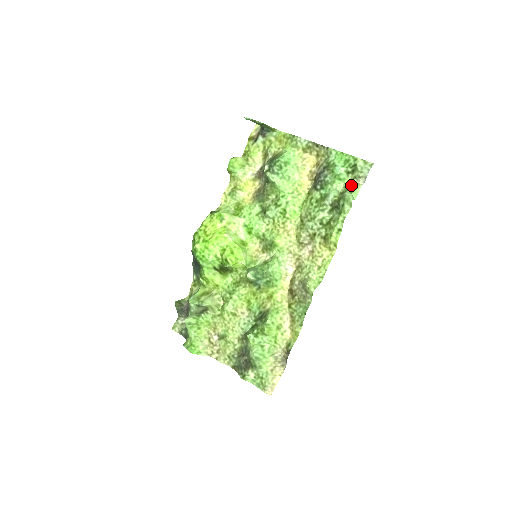
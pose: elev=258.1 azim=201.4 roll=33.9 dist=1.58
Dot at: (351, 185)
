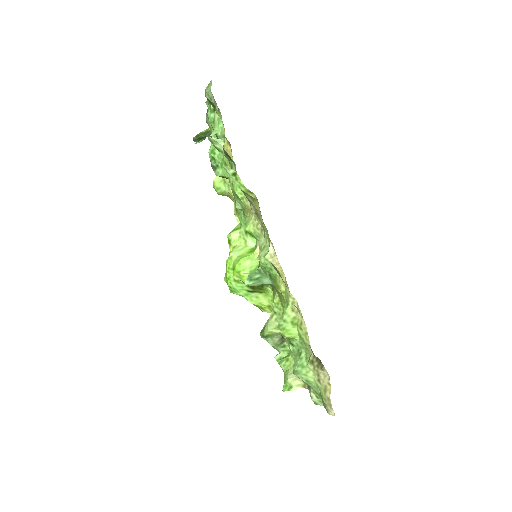
Dot at: occluded
